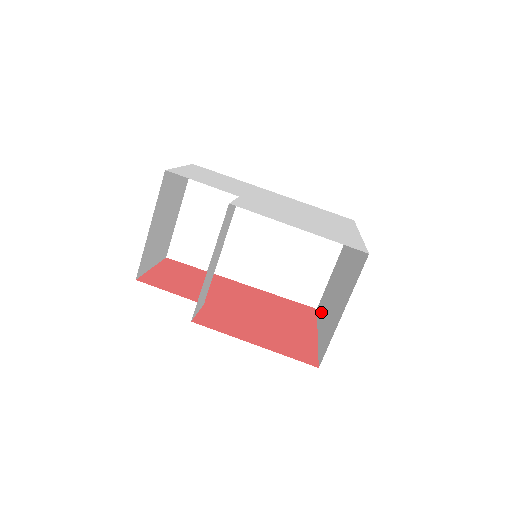
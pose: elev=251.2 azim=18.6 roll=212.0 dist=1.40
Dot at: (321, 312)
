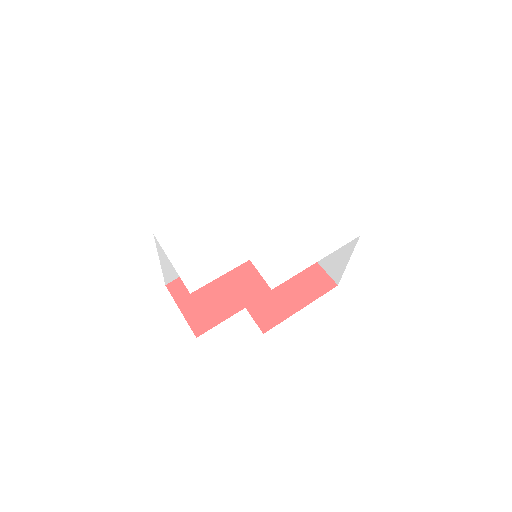
Dot at: occluded
